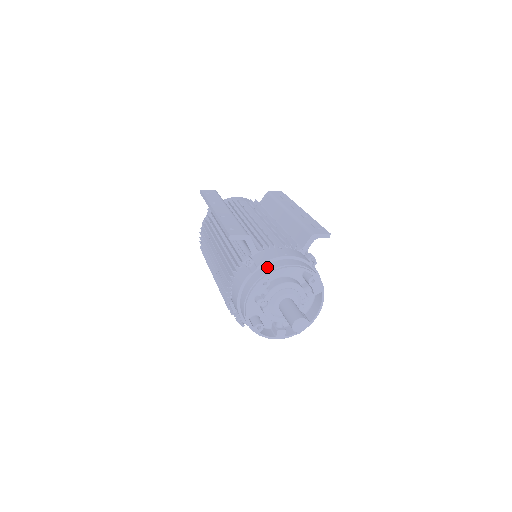
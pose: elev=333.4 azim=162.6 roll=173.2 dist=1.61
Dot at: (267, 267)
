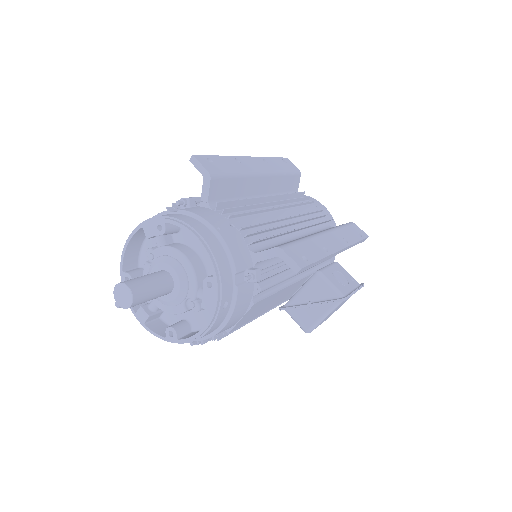
Dot at: (182, 216)
